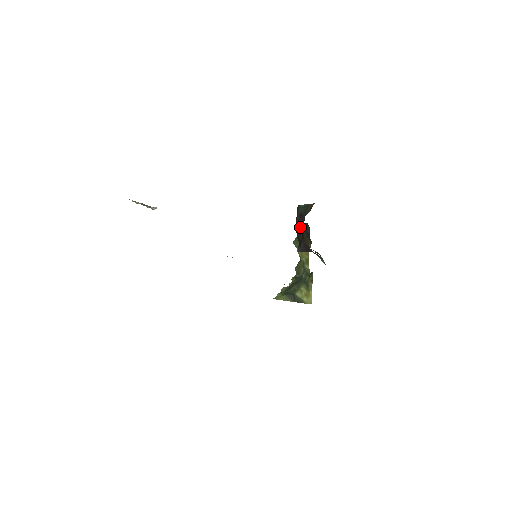
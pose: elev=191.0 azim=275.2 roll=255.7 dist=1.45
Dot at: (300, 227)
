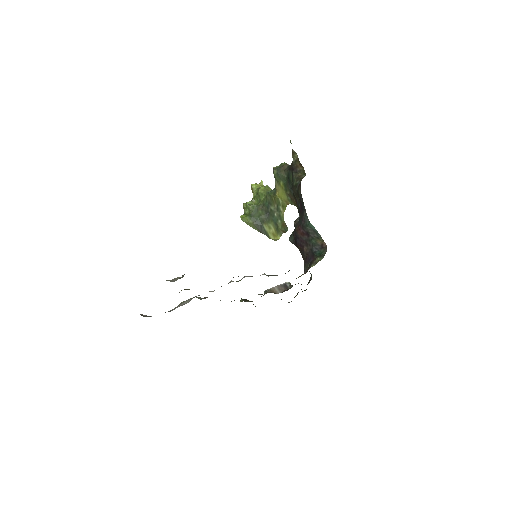
Dot at: (303, 242)
